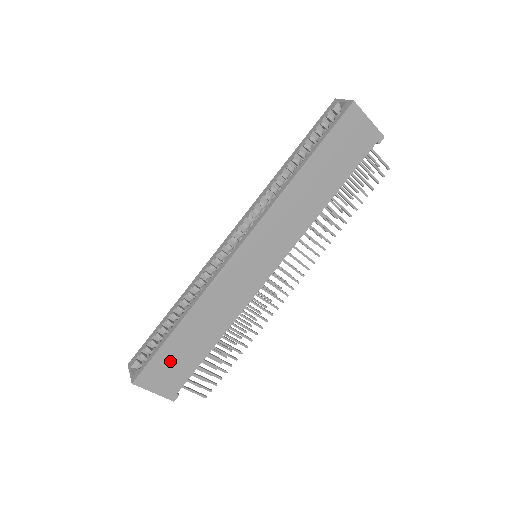
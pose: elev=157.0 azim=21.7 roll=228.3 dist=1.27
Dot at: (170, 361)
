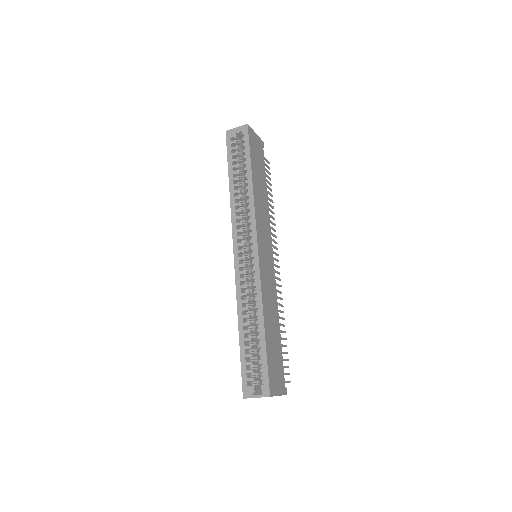
Dot at: (273, 362)
